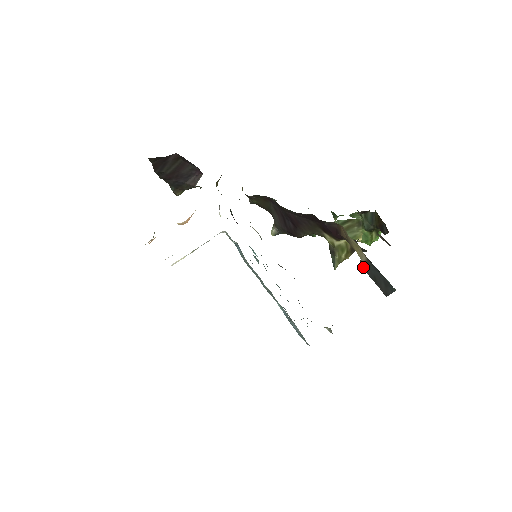
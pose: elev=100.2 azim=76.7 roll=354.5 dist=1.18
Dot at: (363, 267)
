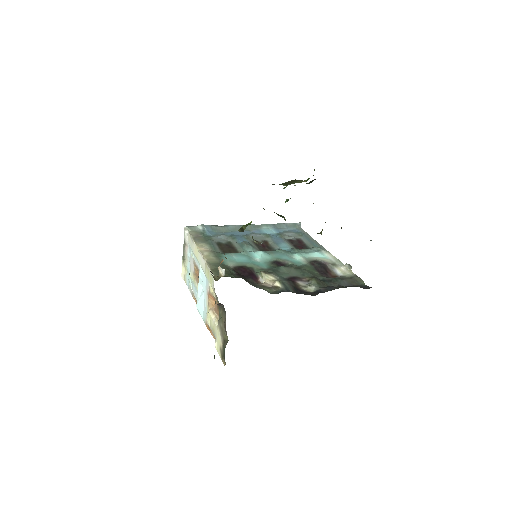
Dot at: occluded
